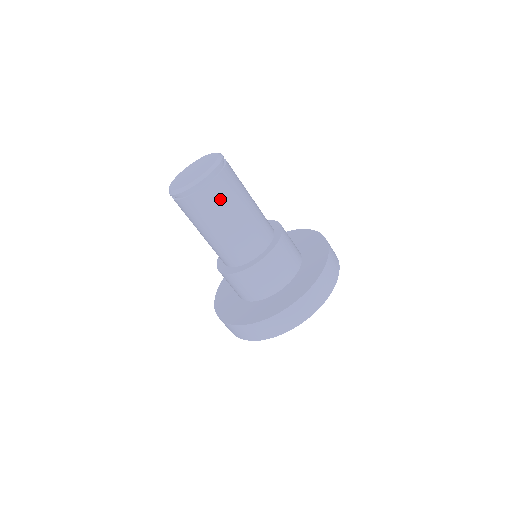
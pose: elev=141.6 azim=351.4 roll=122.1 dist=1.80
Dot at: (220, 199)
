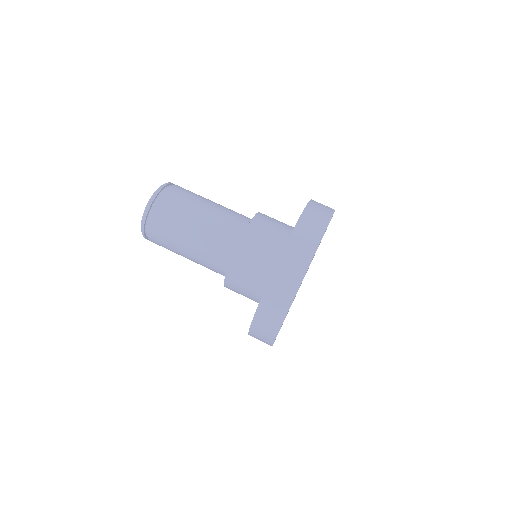
Dot at: (164, 237)
